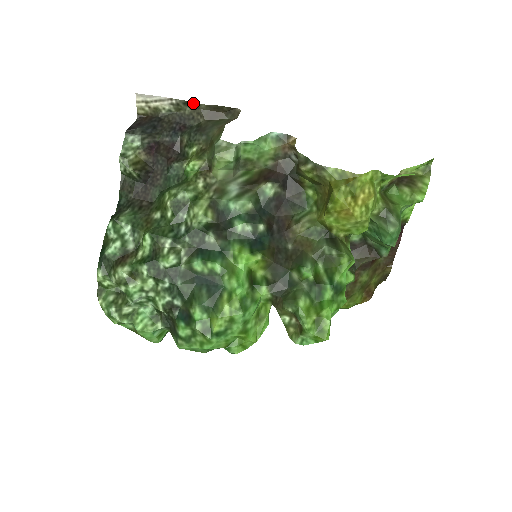
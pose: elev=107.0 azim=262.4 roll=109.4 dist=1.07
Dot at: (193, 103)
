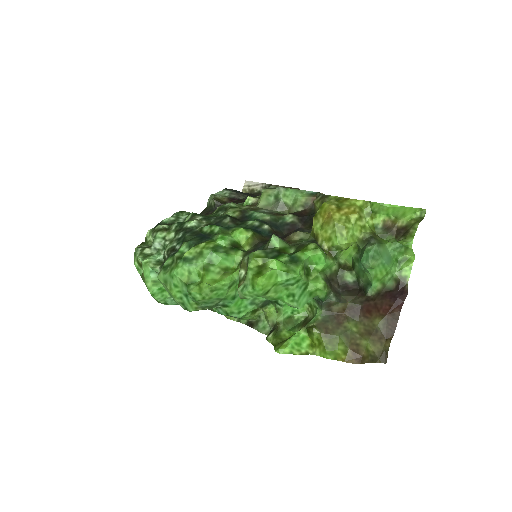
Dot at: (274, 185)
